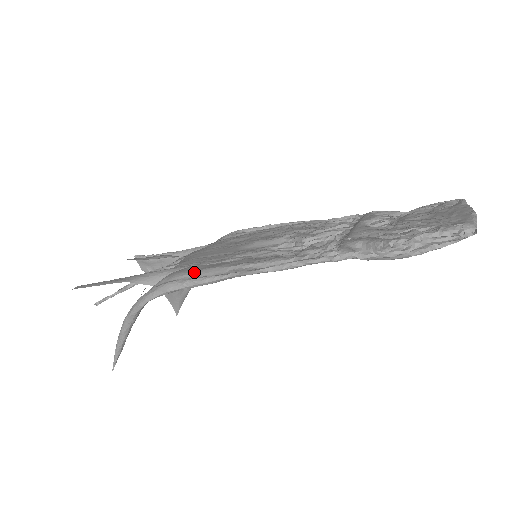
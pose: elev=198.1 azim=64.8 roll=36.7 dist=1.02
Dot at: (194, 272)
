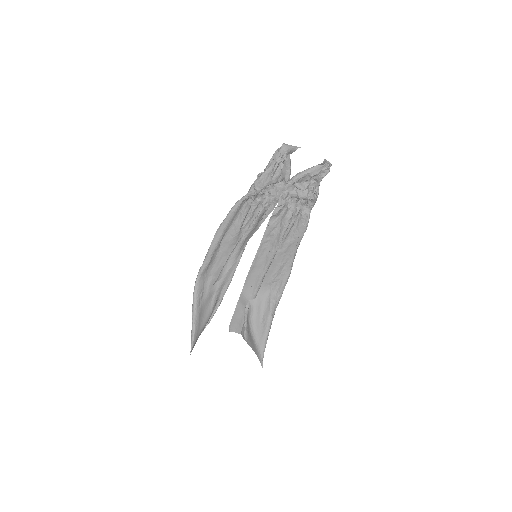
Dot at: (216, 261)
